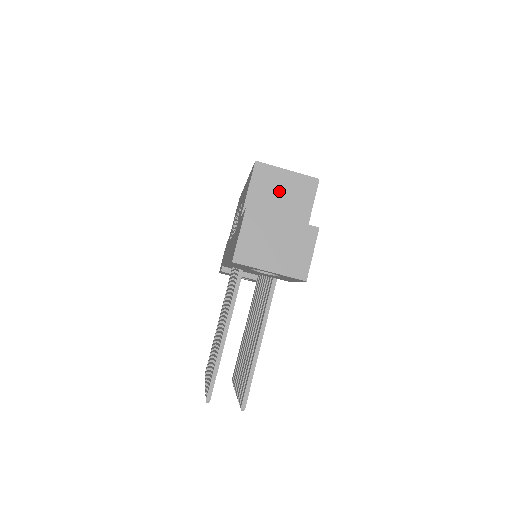
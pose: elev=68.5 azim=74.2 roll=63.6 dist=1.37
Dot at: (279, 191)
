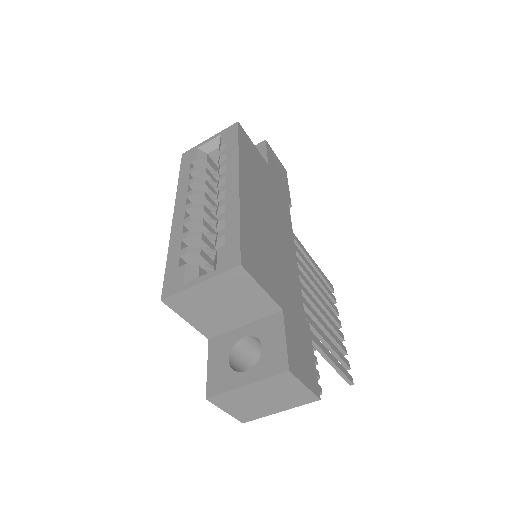
Dot at: (215, 303)
